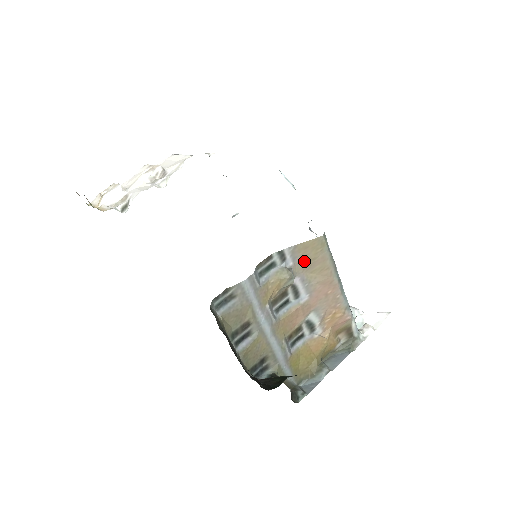
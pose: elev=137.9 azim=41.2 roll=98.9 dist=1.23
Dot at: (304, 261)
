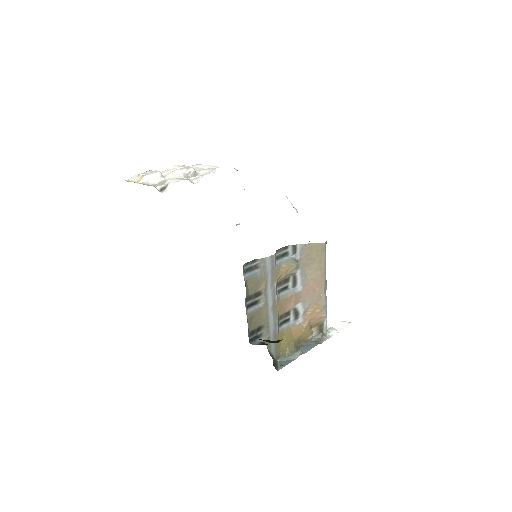
Dot at: (307, 258)
